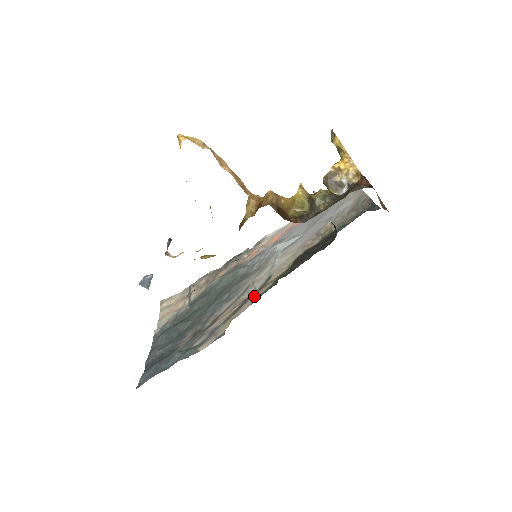
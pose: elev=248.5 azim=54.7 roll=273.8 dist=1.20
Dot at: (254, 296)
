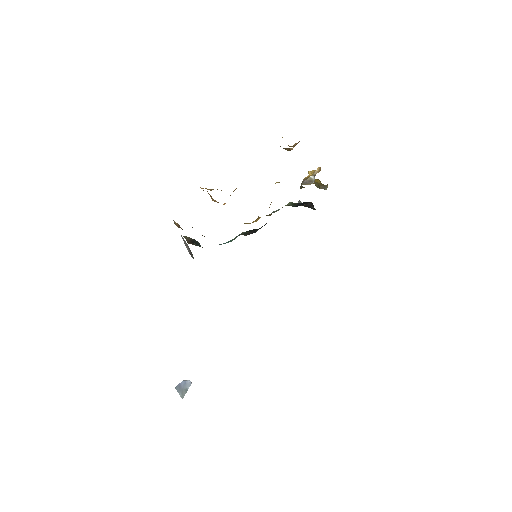
Dot at: occluded
